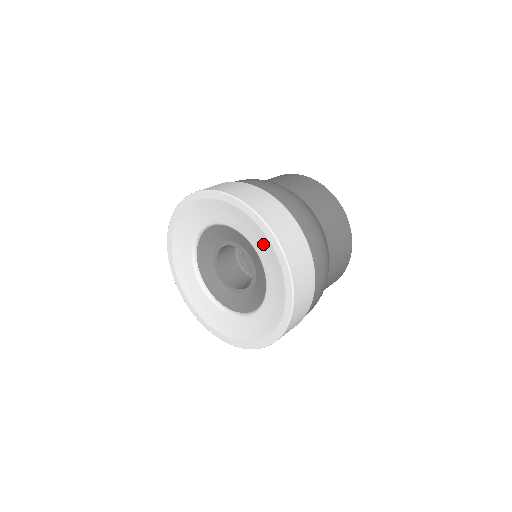
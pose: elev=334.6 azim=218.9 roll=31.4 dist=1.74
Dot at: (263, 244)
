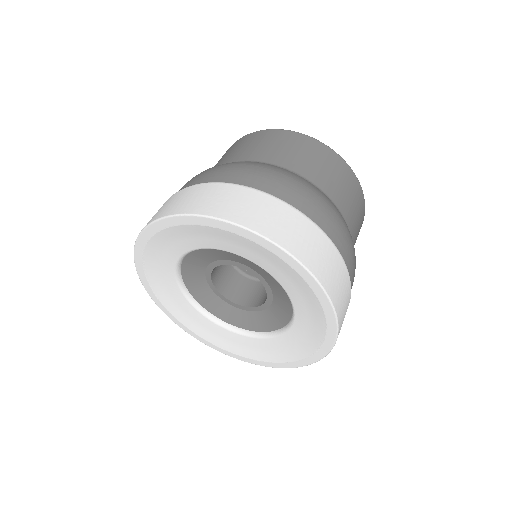
Dot at: (221, 238)
